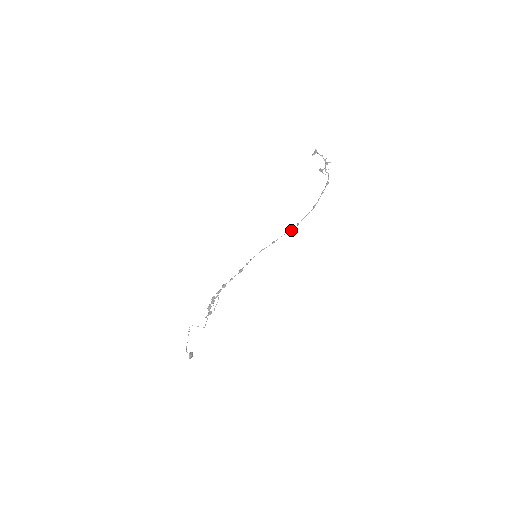
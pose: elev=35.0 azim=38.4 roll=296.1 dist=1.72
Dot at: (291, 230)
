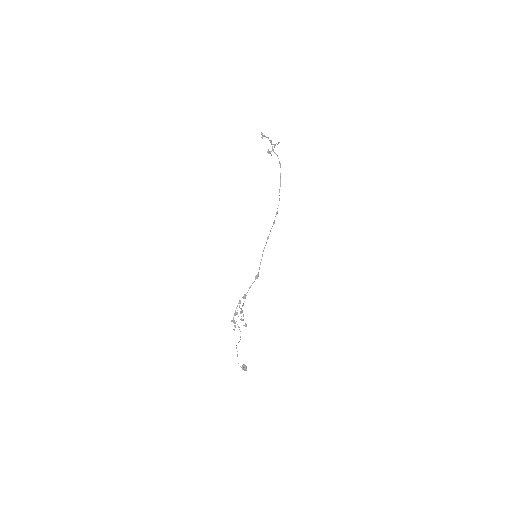
Dot at: occluded
